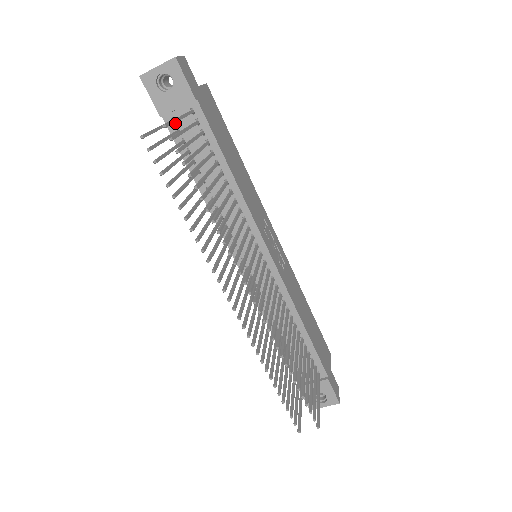
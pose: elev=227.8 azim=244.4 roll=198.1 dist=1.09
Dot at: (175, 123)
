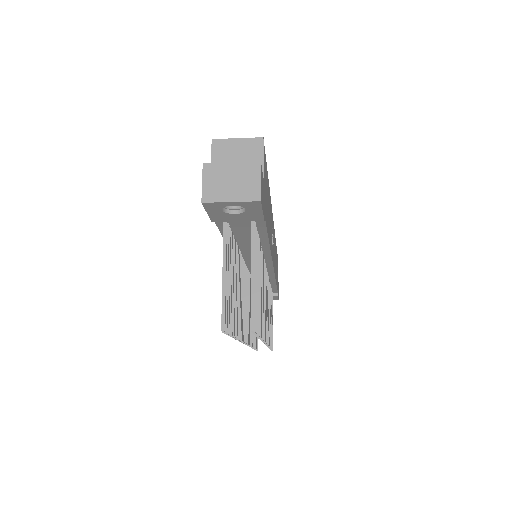
Dot at: occluded
